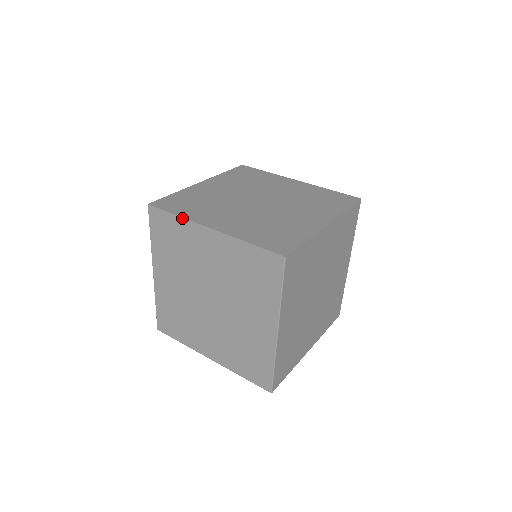
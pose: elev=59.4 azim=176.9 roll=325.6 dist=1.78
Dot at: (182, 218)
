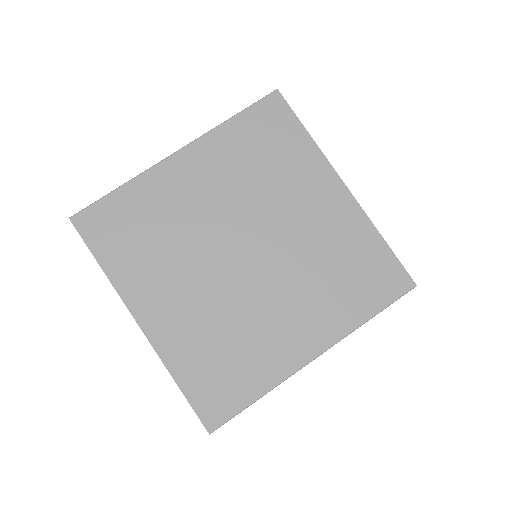
Dot at: occluded
